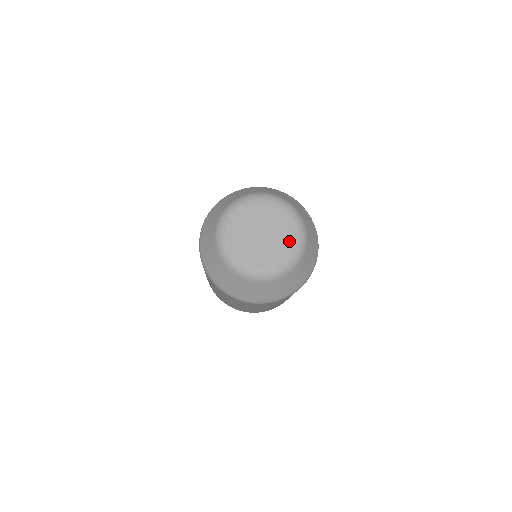
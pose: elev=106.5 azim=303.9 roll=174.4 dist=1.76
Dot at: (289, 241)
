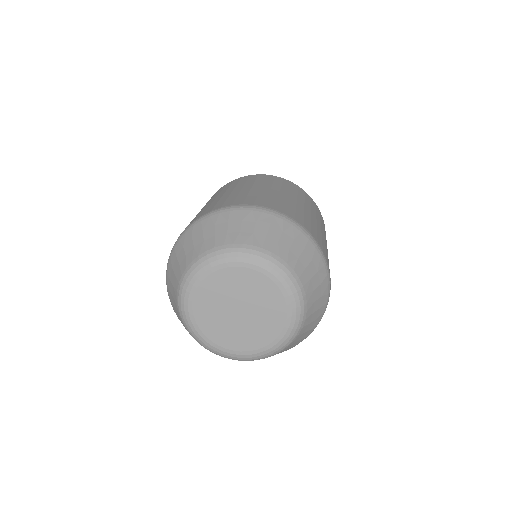
Dot at: (276, 298)
